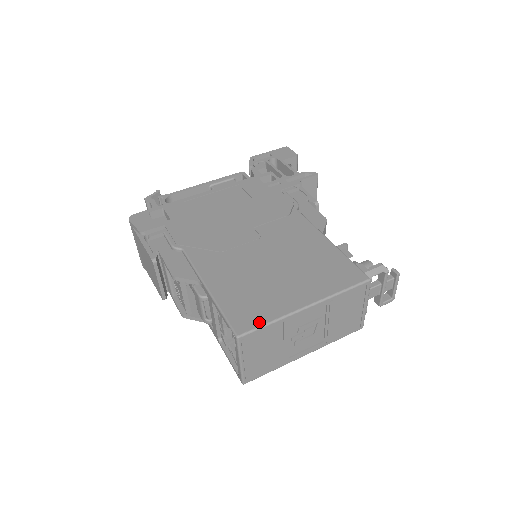
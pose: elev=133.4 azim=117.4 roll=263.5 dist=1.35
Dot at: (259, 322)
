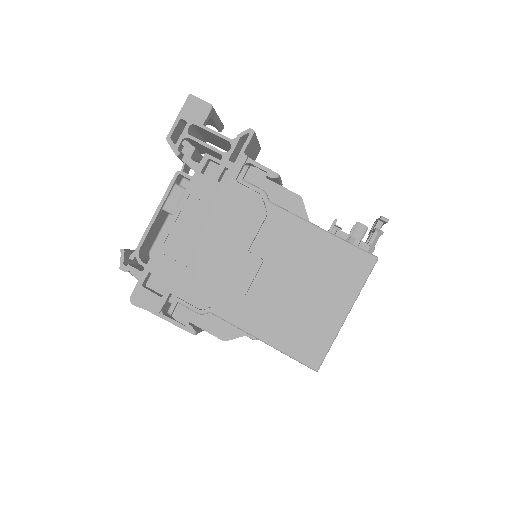
Dot at: (323, 351)
